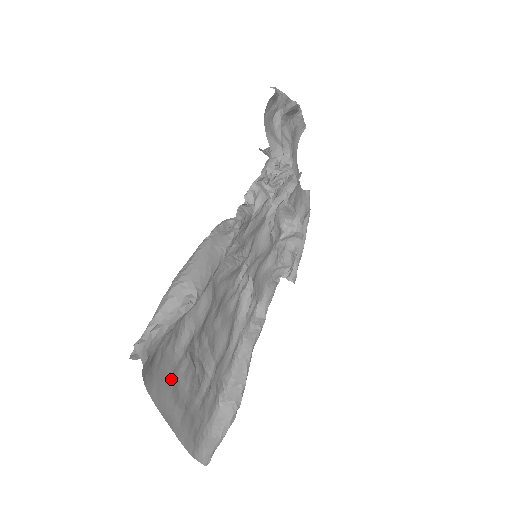
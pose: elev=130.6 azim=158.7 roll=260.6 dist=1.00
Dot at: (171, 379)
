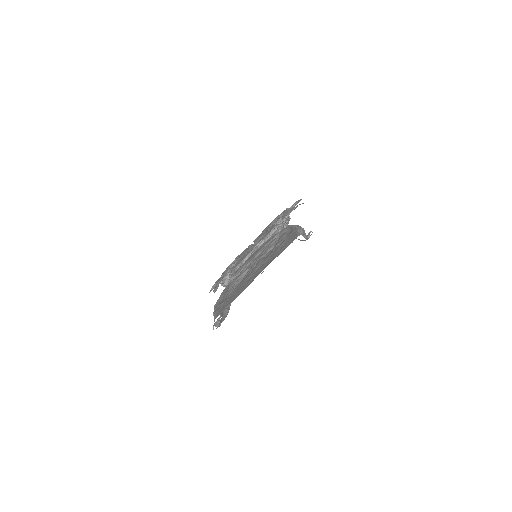
Dot at: occluded
